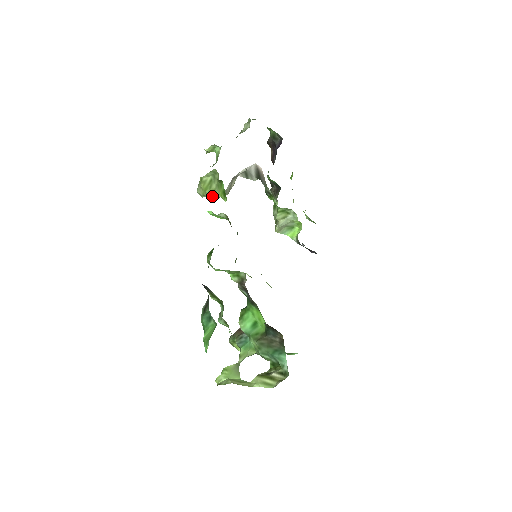
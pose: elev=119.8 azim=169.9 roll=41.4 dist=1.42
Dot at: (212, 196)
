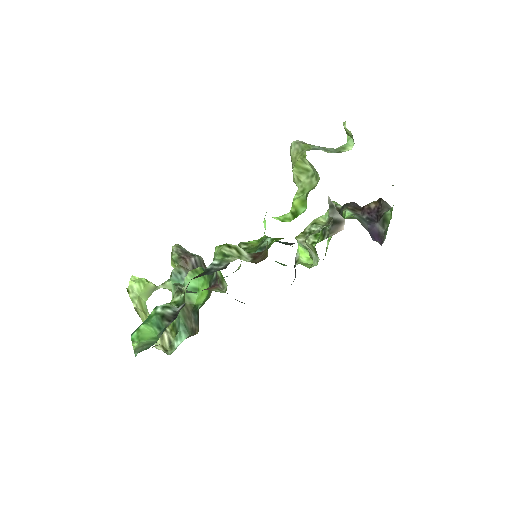
Dot at: (293, 175)
